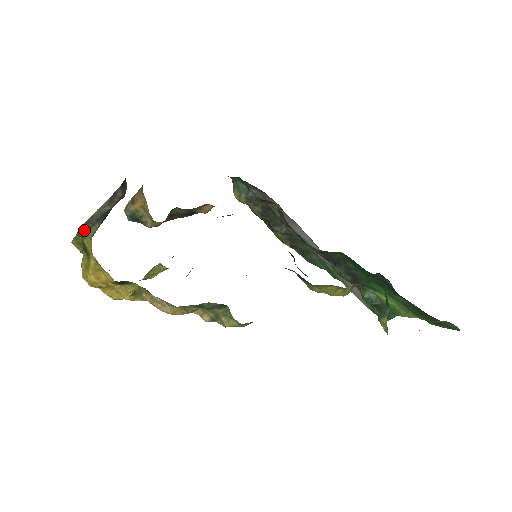
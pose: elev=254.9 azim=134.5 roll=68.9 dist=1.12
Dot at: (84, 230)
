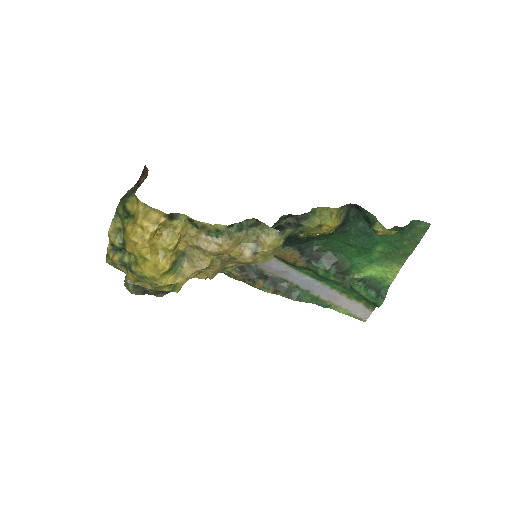
Dot at: (123, 201)
